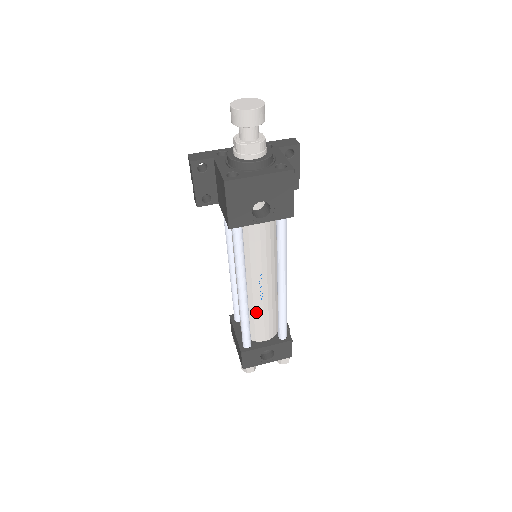
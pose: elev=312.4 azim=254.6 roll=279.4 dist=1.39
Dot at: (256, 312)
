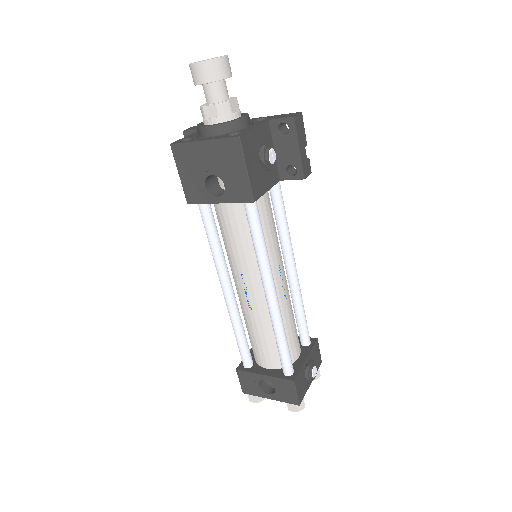
Dot at: (250, 325)
